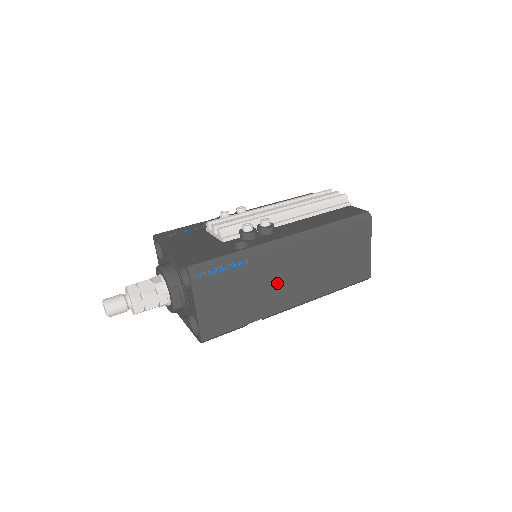
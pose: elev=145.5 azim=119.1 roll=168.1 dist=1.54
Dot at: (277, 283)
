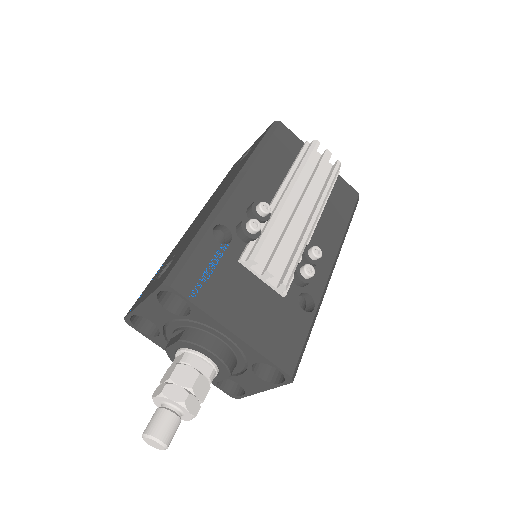
Dot at: occluded
